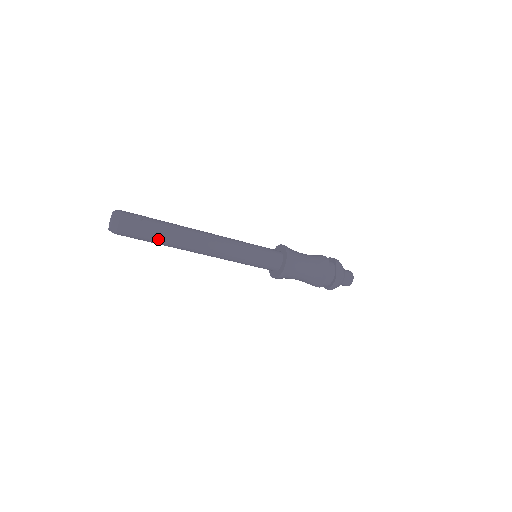
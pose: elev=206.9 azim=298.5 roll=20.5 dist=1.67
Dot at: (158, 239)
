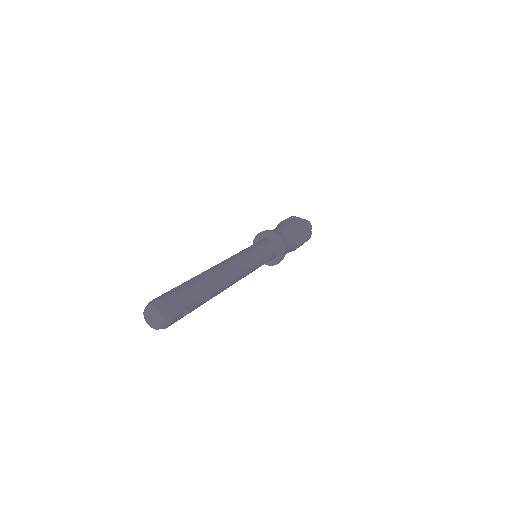
Dot at: occluded
